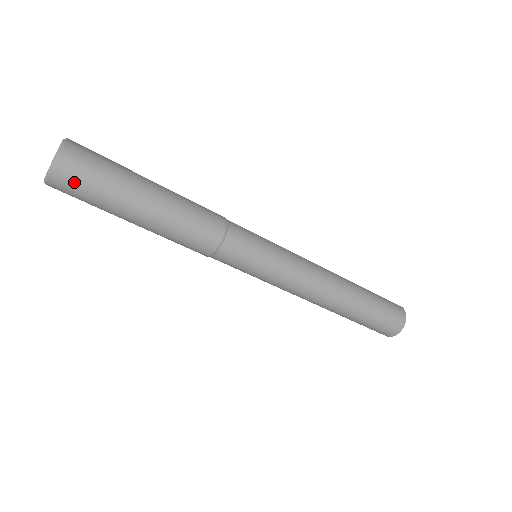
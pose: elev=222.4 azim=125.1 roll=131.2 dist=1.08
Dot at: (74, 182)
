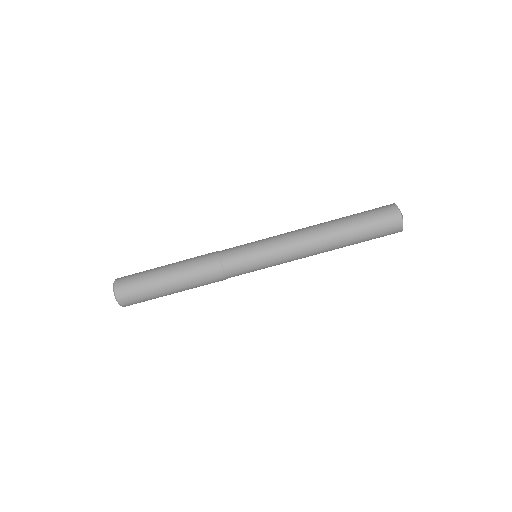
Dot at: (127, 279)
